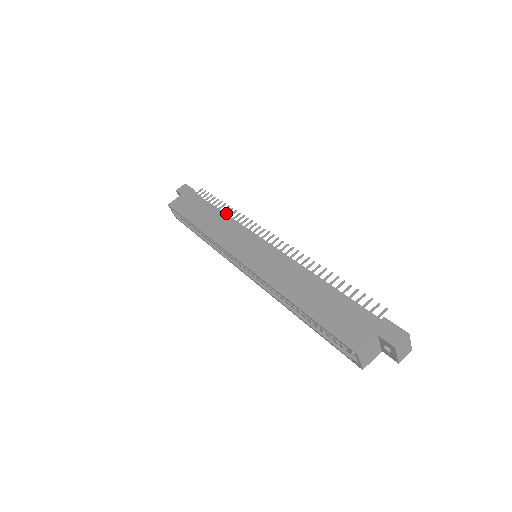
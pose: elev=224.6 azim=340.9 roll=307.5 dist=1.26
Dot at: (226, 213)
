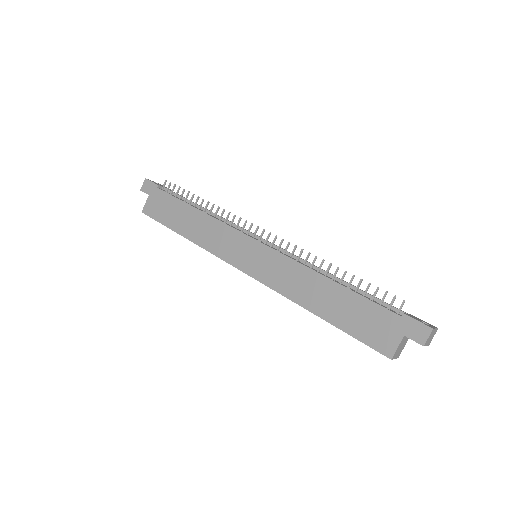
Dot at: (205, 210)
